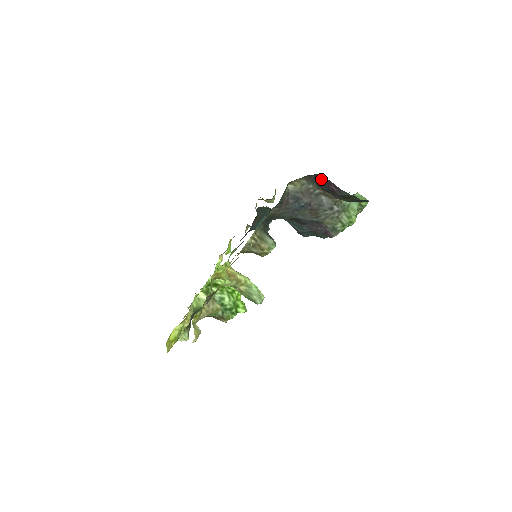
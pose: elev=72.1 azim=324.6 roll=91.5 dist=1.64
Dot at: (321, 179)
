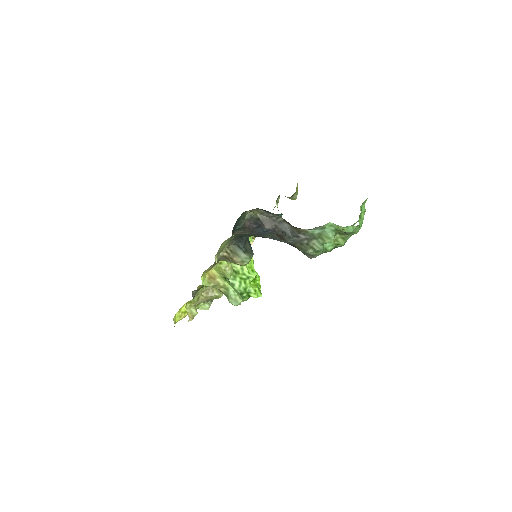
Dot at: occluded
